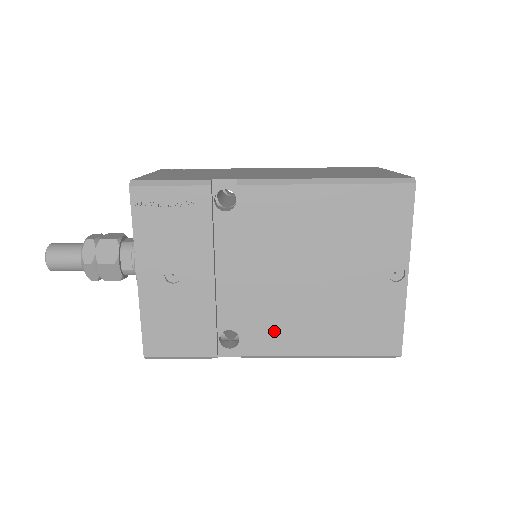
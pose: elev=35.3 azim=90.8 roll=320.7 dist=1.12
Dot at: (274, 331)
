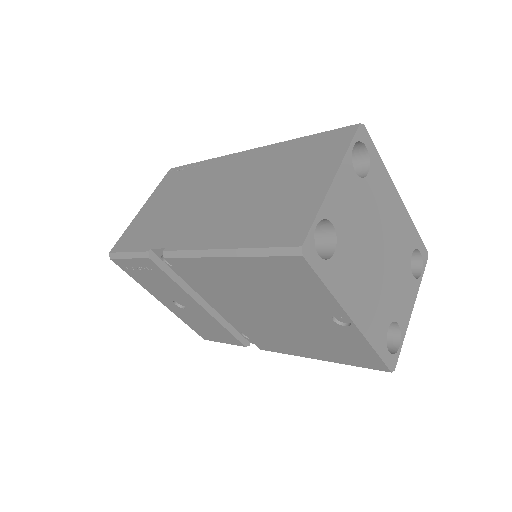
Dot at: (270, 341)
